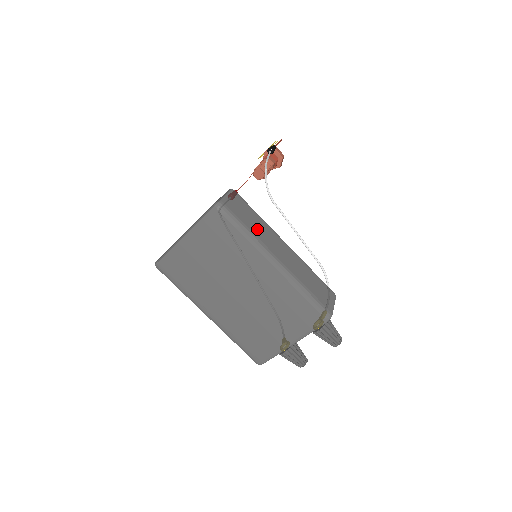
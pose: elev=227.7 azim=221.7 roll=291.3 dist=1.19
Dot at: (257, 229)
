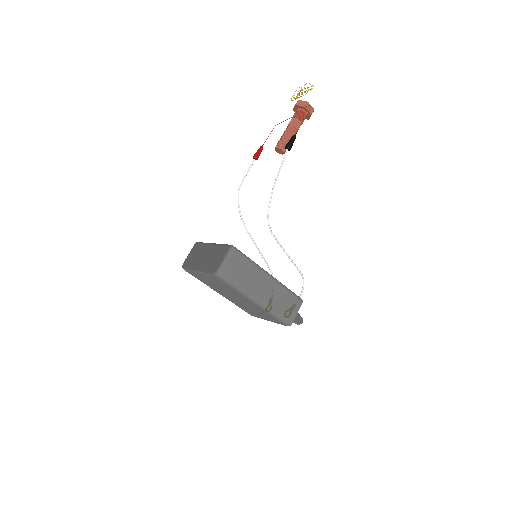
Dot at: (246, 280)
